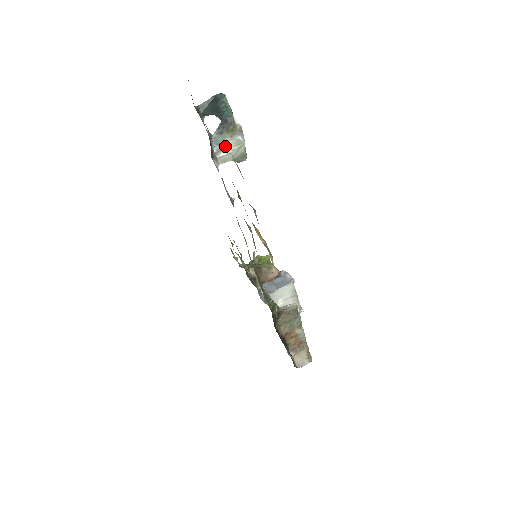
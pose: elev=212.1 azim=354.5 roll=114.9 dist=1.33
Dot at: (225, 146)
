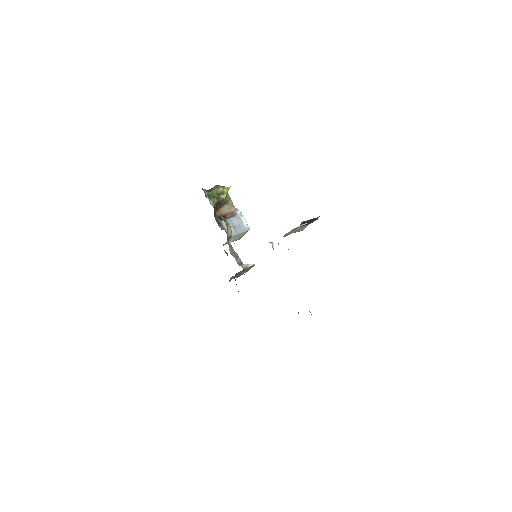
Dot at: (295, 229)
